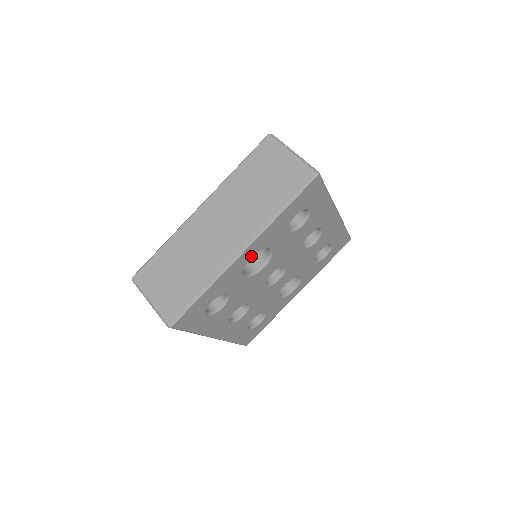
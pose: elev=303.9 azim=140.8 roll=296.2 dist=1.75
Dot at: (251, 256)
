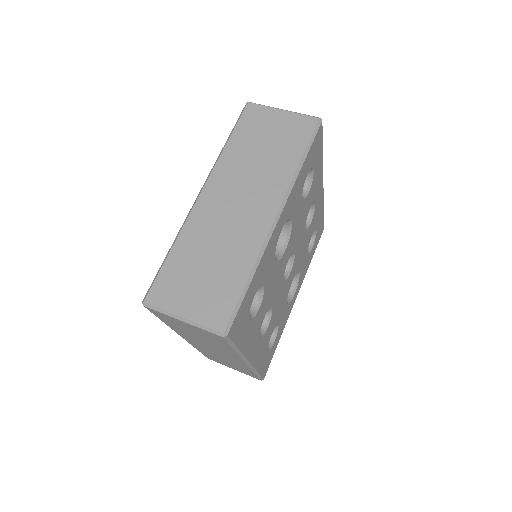
Dot at: (281, 227)
